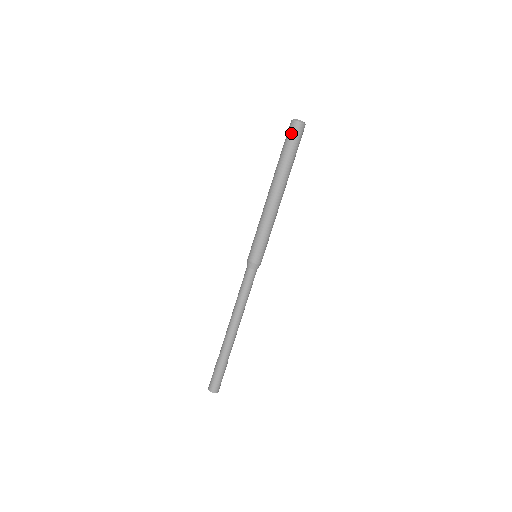
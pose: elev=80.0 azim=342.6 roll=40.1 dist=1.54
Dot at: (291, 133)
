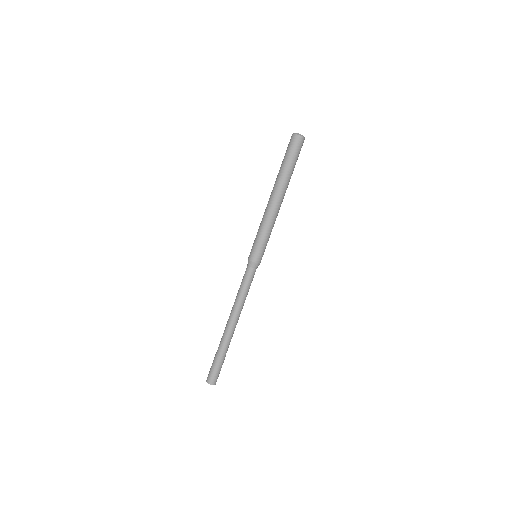
Dot at: (293, 145)
